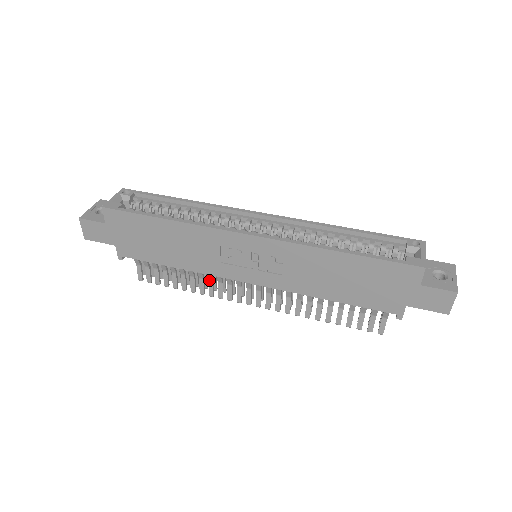
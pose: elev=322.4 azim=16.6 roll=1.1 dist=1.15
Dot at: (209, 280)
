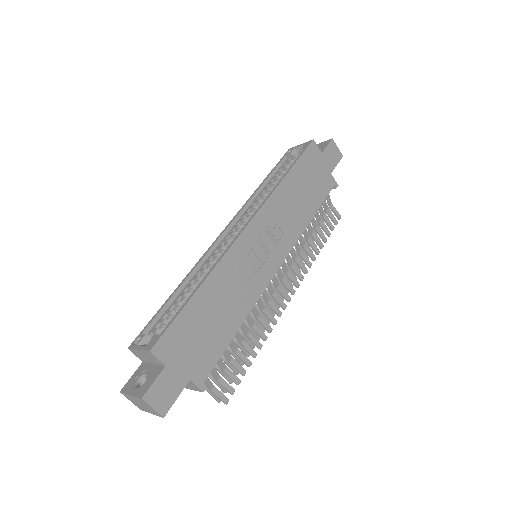
Dot at: (258, 318)
